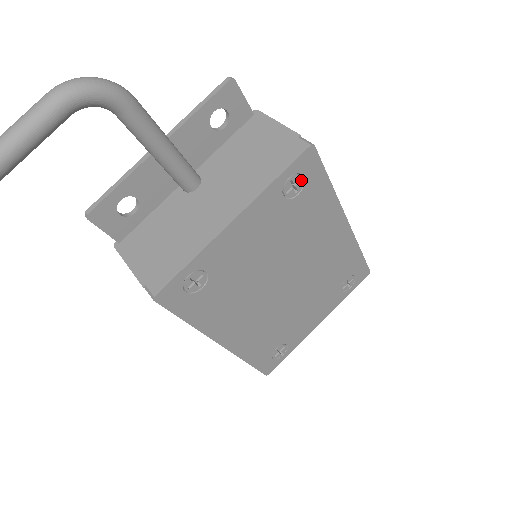
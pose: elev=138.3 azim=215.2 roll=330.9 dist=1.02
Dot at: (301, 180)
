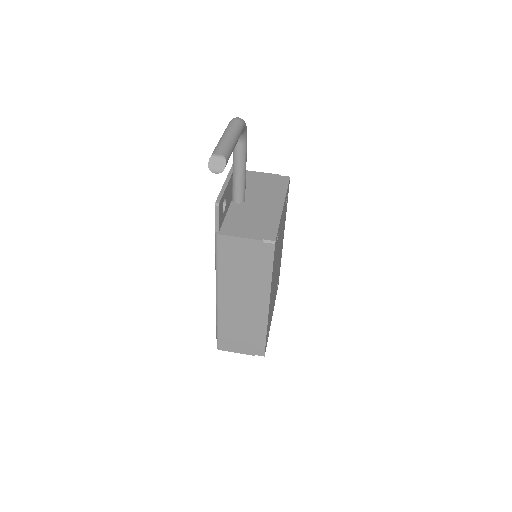
Dot at: (287, 196)
